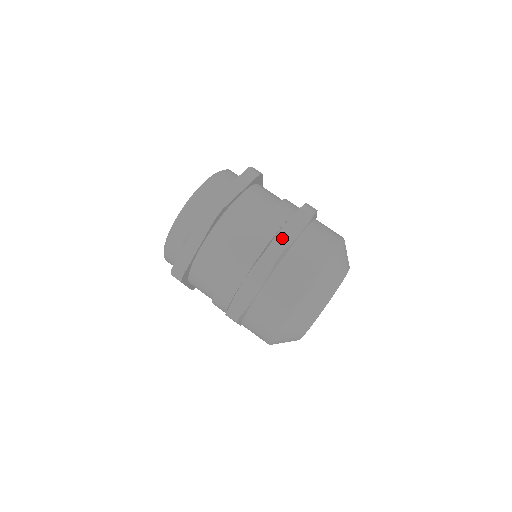
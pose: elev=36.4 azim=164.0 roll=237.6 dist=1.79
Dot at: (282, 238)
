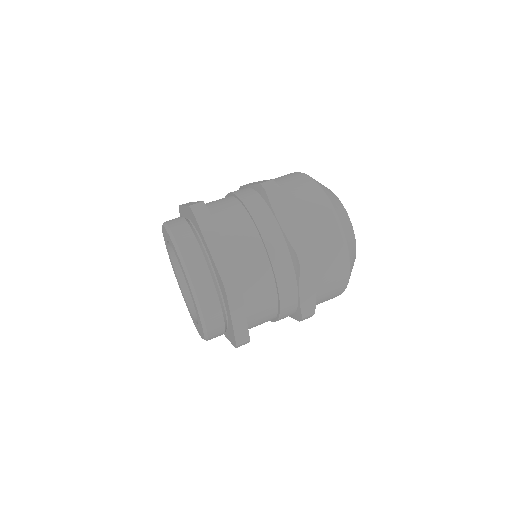
Dot at: (296, 239)
